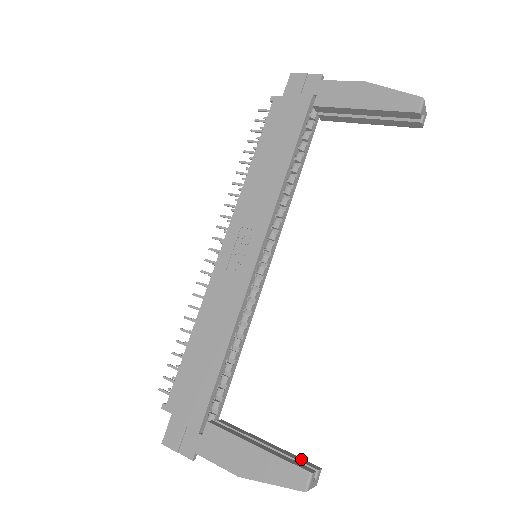
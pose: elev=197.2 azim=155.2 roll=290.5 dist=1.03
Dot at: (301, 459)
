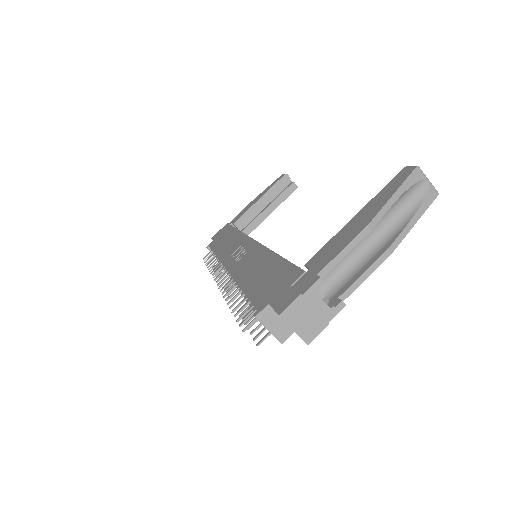
Dot at: occluded
